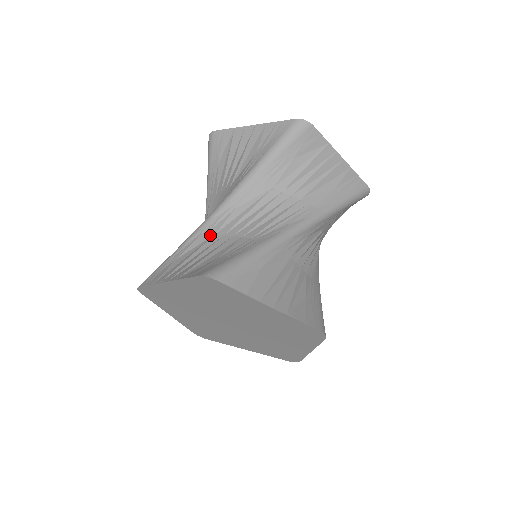
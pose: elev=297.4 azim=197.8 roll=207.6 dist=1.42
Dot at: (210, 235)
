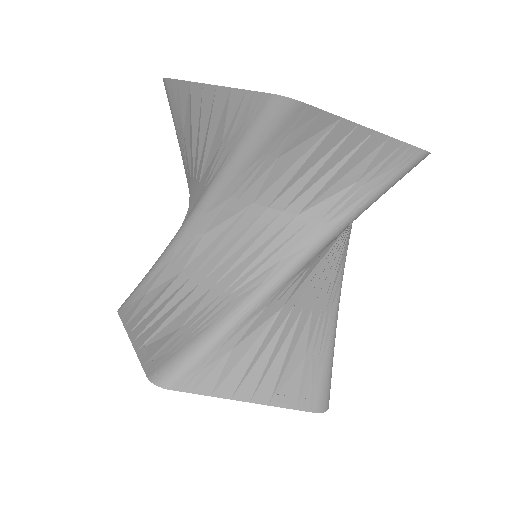
Dot at: (177, 271)
